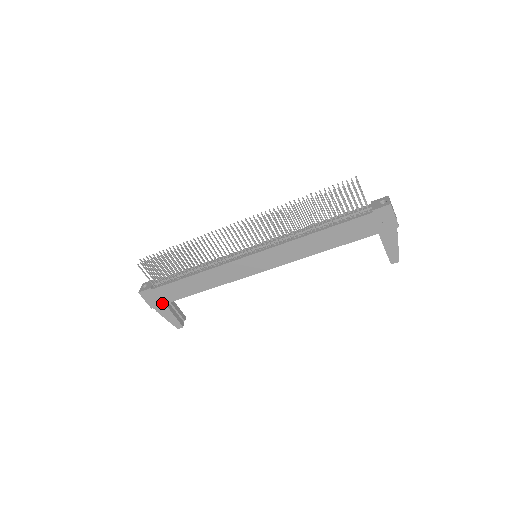
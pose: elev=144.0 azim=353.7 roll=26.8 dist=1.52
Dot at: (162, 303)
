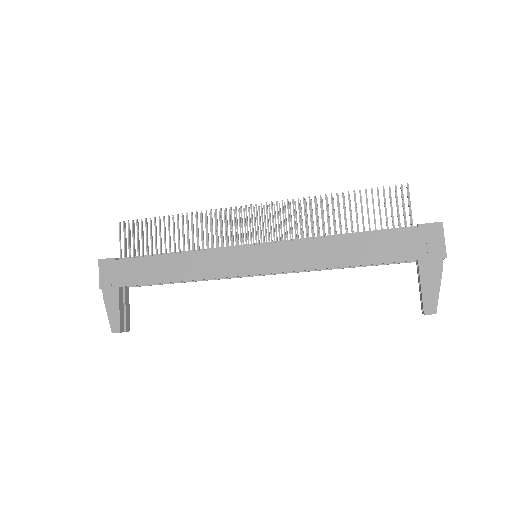
Dot at: (116, 284)
